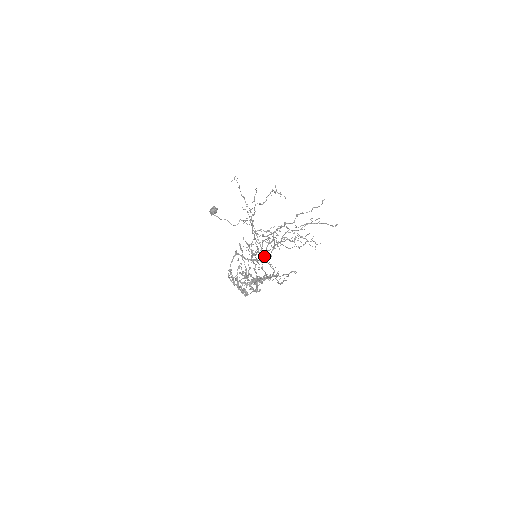
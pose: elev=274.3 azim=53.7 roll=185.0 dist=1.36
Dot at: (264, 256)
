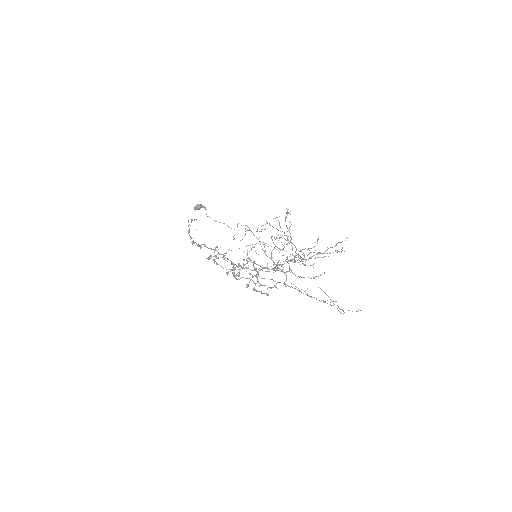
Dot at: (273, 262)
